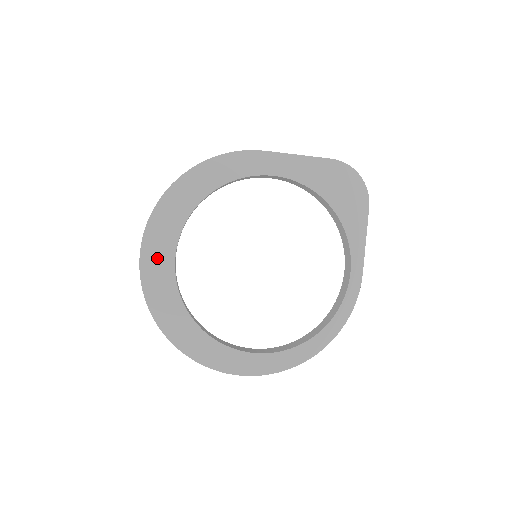
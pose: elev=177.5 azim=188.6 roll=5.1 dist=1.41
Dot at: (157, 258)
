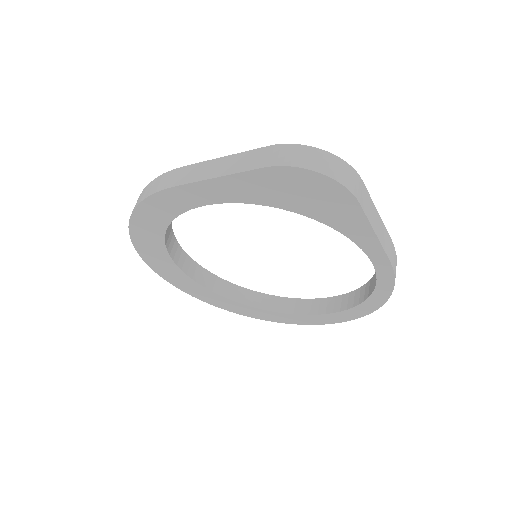
Dot at: (174, 277)
